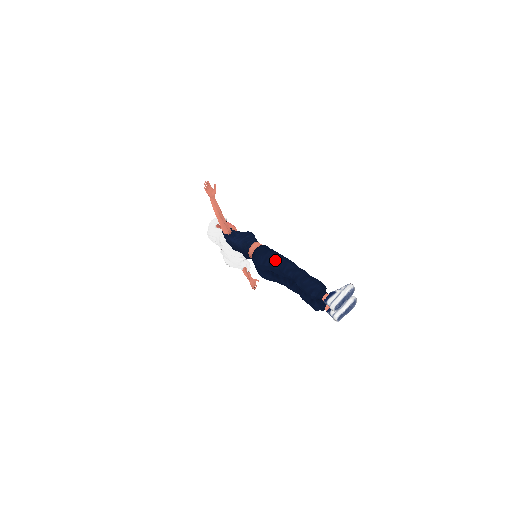
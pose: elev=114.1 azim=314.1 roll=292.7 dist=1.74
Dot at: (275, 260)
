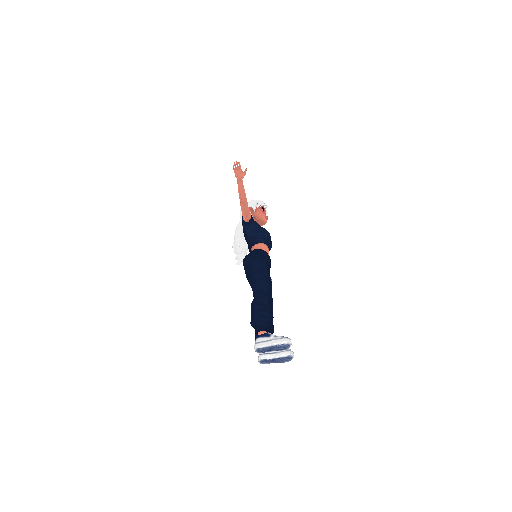
Dot at: (255, 270)
